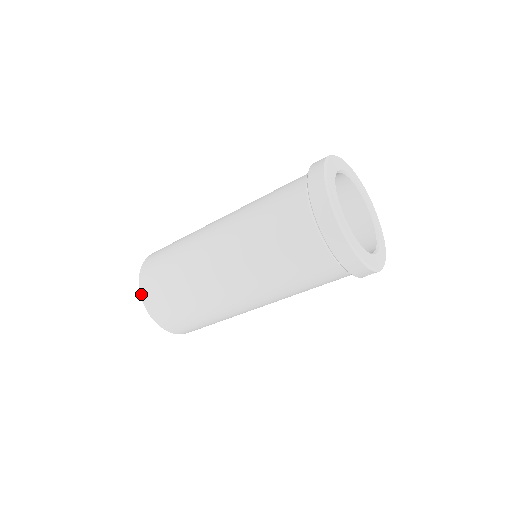
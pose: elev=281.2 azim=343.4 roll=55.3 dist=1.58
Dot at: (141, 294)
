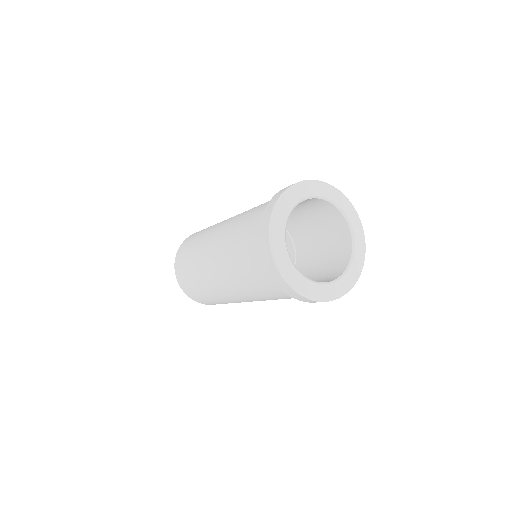
Dot at: (178, 282)
